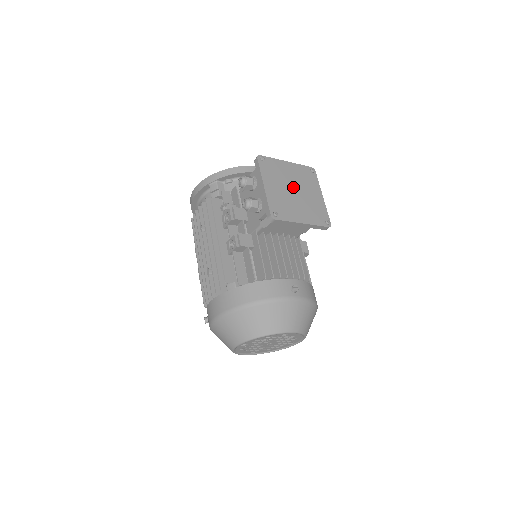
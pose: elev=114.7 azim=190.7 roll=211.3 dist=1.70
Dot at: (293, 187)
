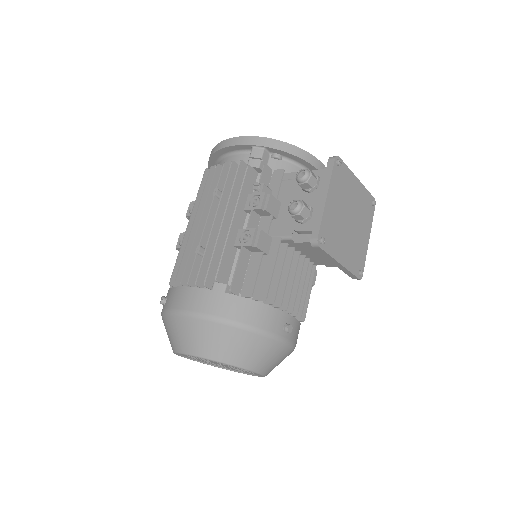
Dot at: (350, 214)
